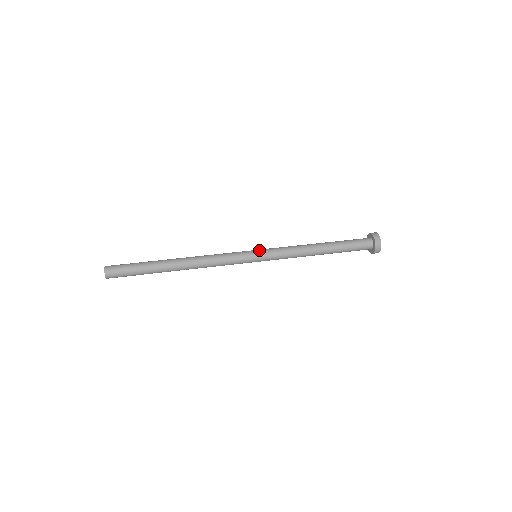
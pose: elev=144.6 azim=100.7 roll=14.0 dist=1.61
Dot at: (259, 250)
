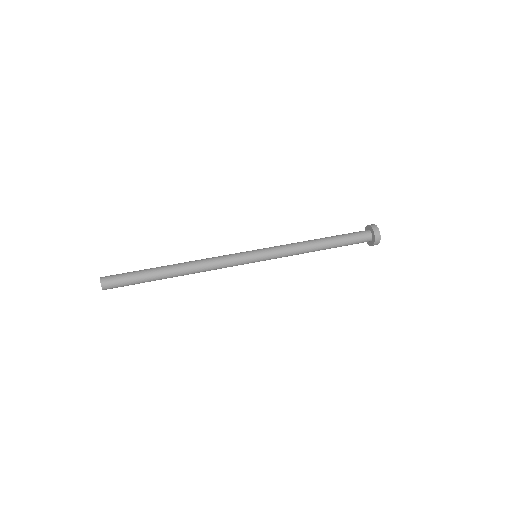
Dot at: (261, 255)
